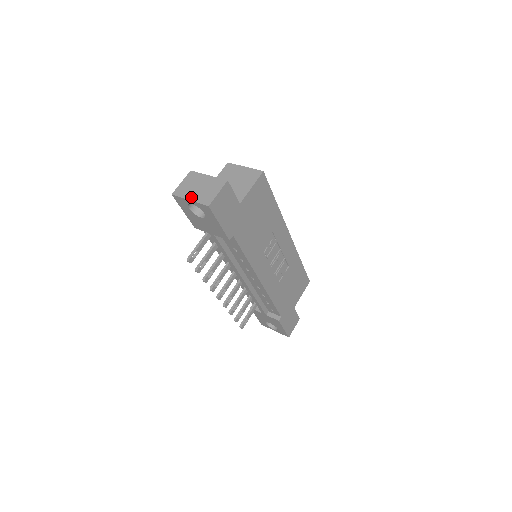
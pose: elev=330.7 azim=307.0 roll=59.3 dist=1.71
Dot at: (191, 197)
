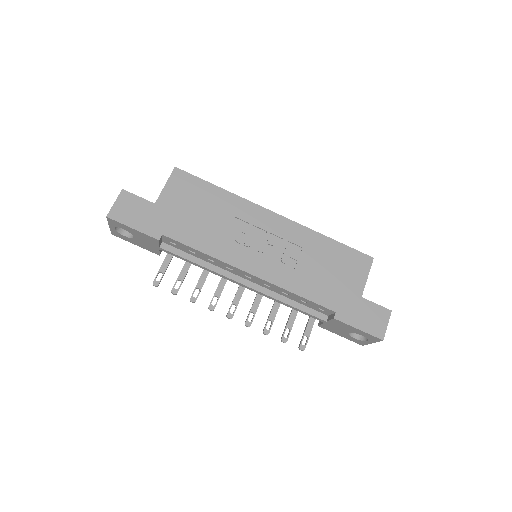
Dot at: occluded
